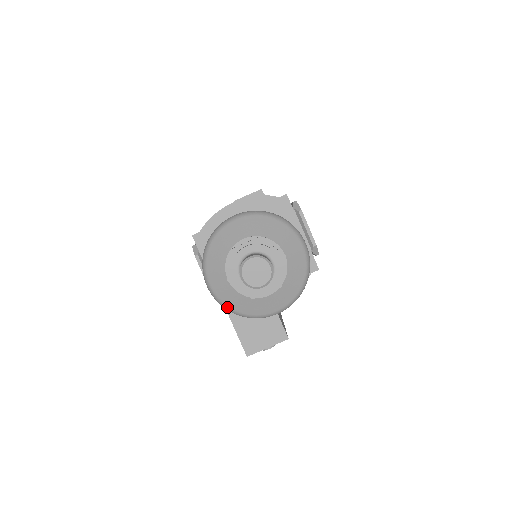
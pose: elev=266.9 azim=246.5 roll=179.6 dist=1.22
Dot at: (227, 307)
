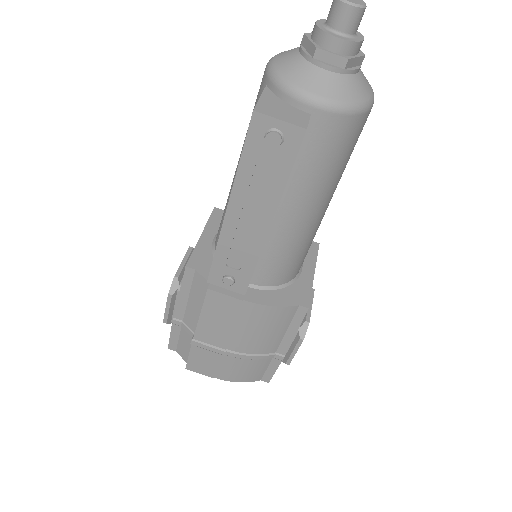
Dot at: (275, 71)
